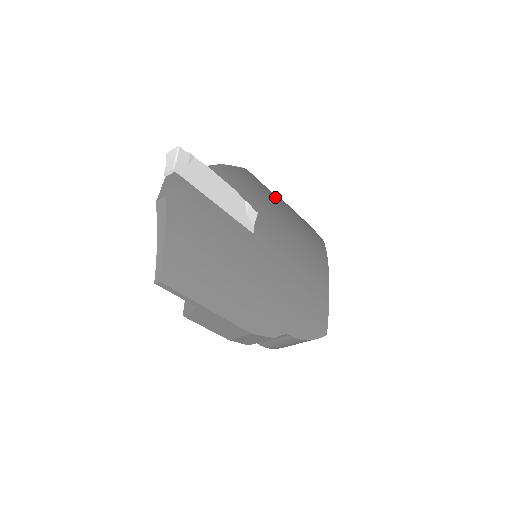
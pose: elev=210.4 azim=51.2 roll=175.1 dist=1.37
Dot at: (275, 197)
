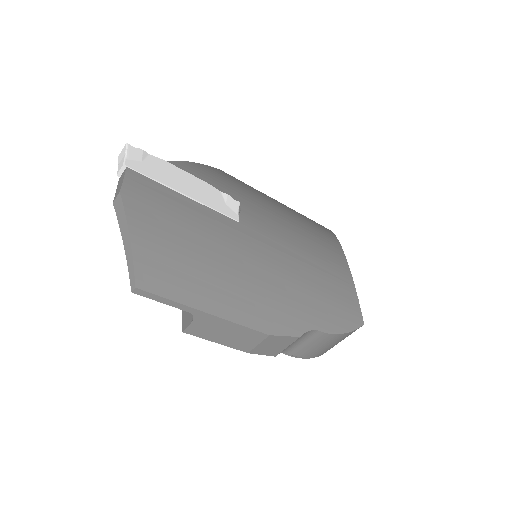
Dot at: (261, 193)
